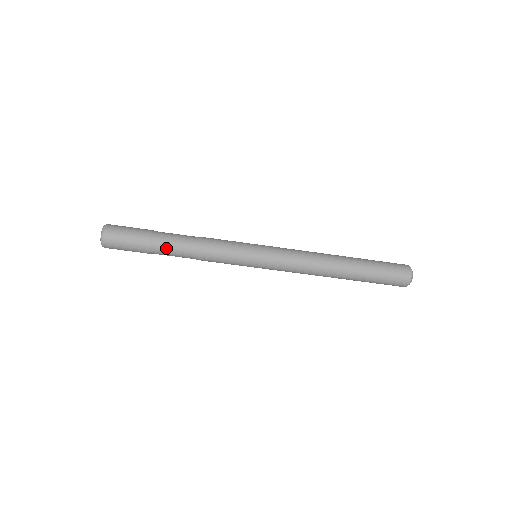
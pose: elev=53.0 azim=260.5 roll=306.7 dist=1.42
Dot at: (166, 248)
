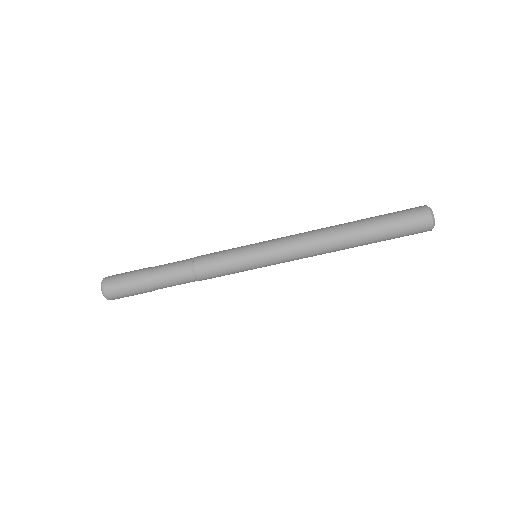
Dot at: (162, 268)
